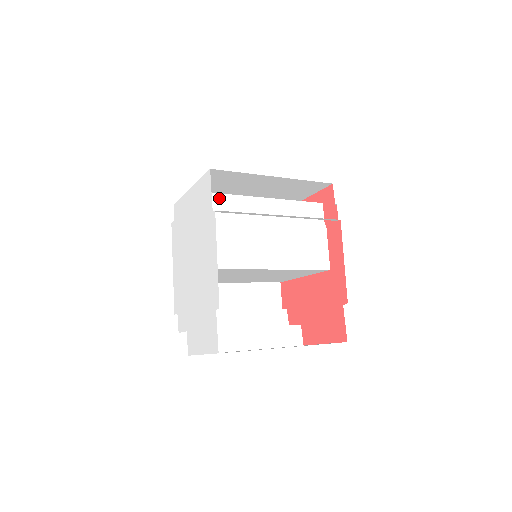
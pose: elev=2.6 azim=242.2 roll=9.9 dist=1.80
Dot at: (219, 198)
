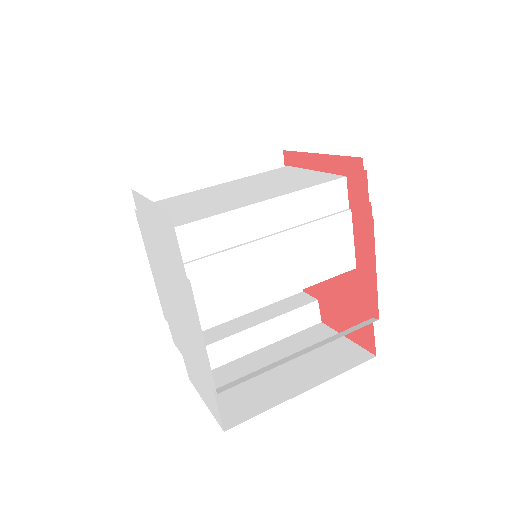
Dot at: (193, 229)
